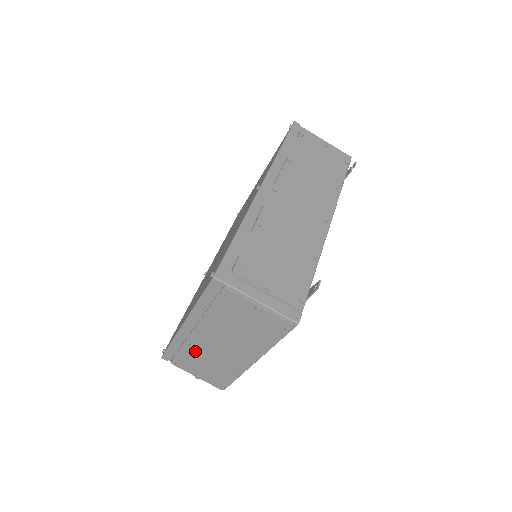
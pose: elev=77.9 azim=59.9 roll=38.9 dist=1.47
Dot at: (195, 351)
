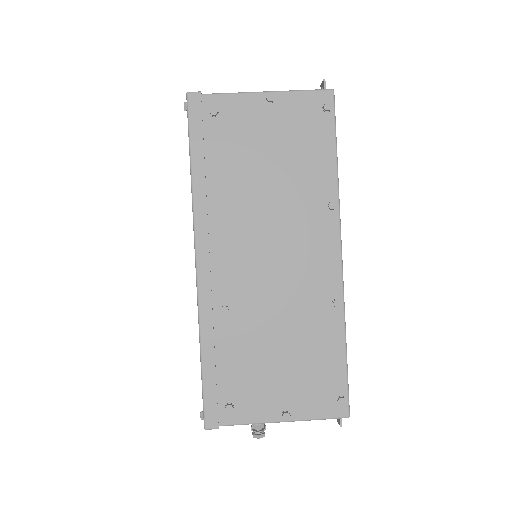
Dot at: (245, 324)
